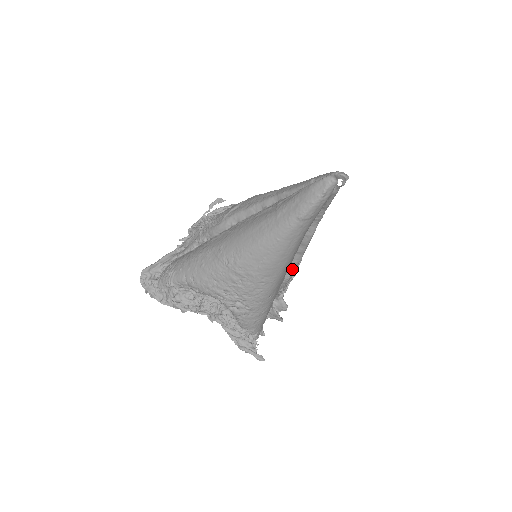
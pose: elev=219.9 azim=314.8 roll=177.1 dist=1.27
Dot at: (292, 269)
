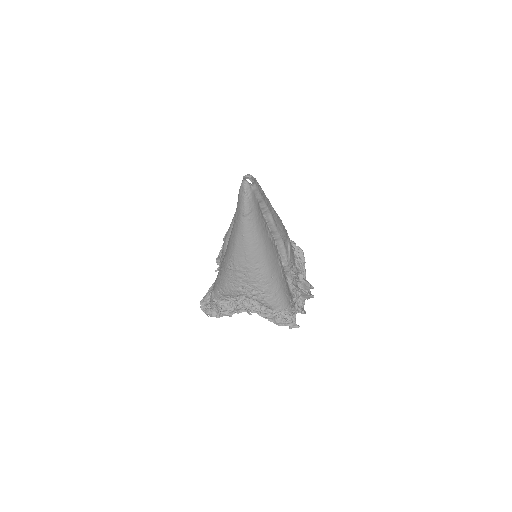
Dot at: (283, 253)
